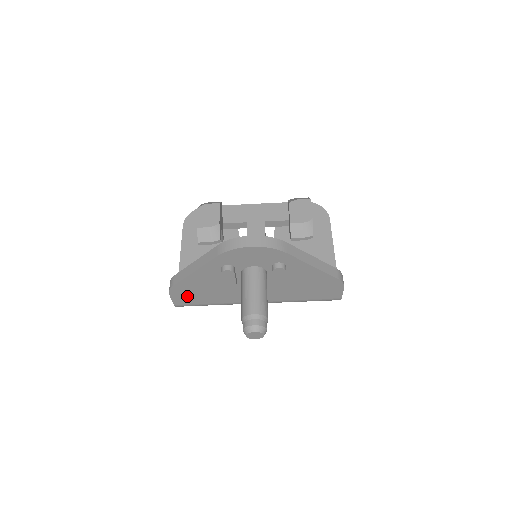
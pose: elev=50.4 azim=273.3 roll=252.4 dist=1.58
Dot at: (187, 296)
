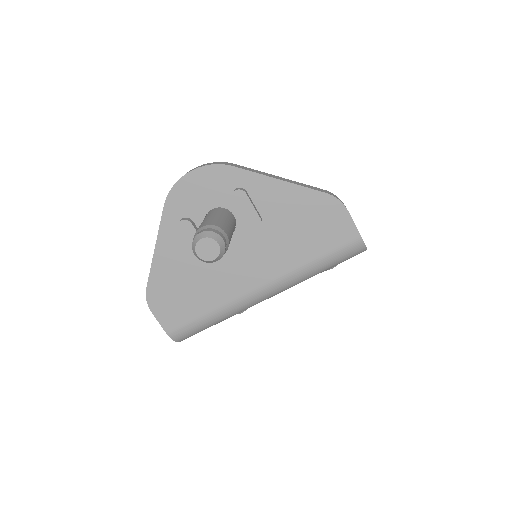
Dot at: (171, 306)
